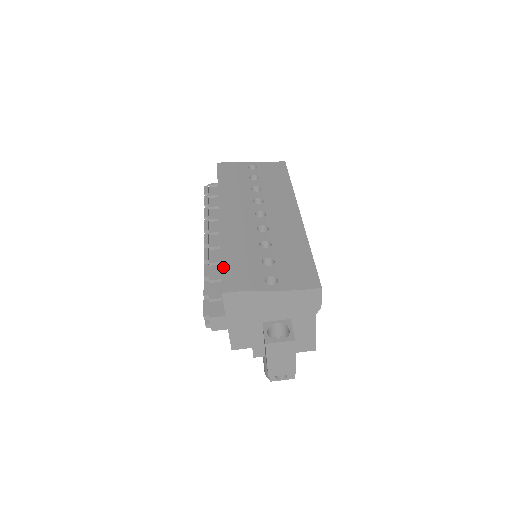
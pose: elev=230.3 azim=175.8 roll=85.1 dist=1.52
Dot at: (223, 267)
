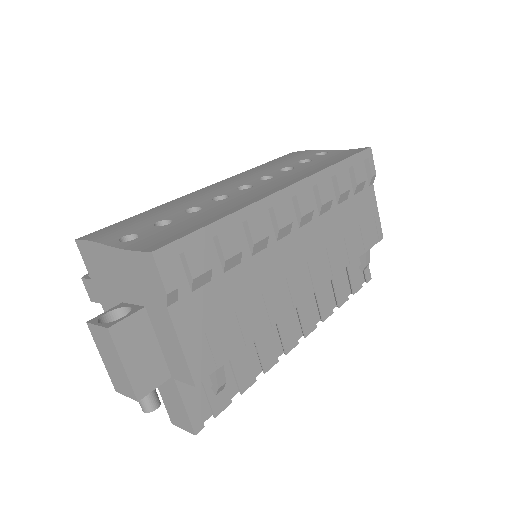
Dot at: (120, 221)
